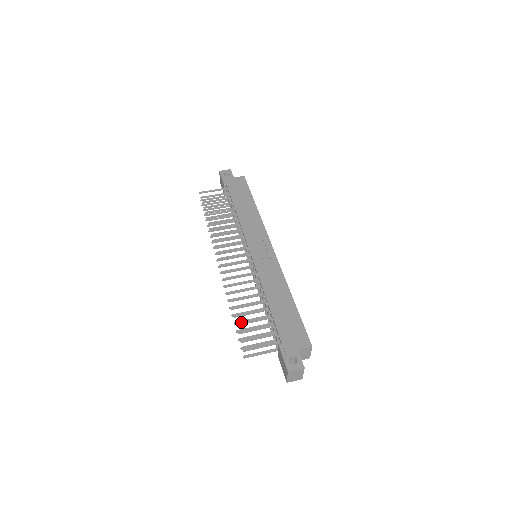
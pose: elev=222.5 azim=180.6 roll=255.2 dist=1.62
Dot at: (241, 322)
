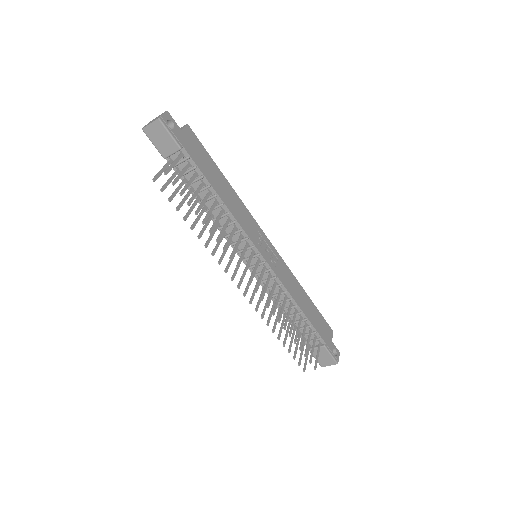
Dot at: (301, 345)
